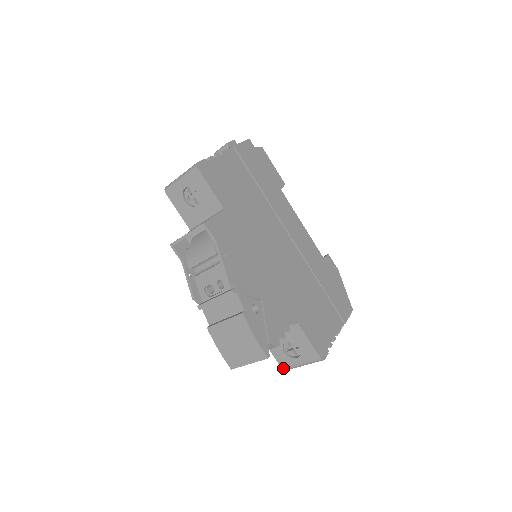
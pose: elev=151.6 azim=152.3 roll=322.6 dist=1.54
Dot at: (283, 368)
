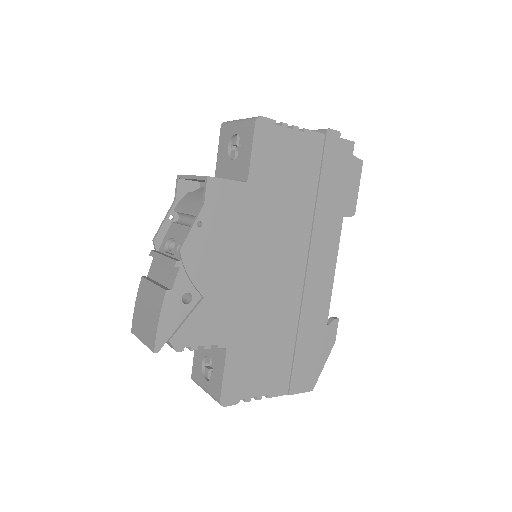
Dot at: (192, 377)
